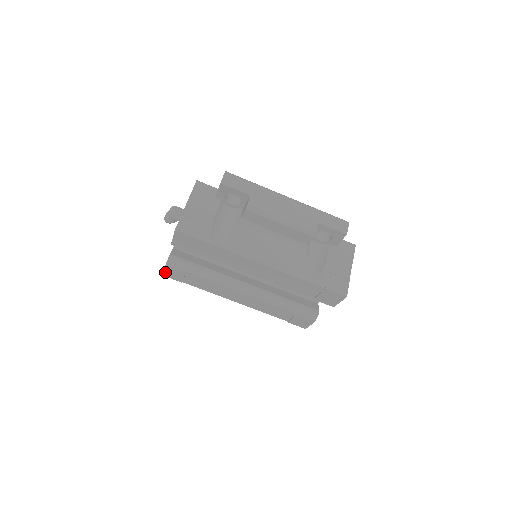
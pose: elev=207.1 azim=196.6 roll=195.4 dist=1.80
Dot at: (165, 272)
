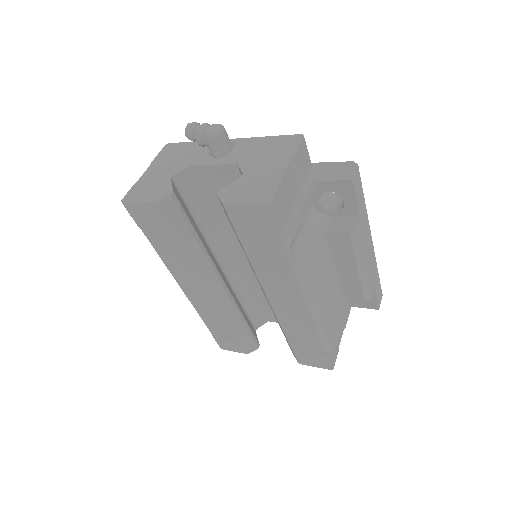
Dot at: (135, 204)
